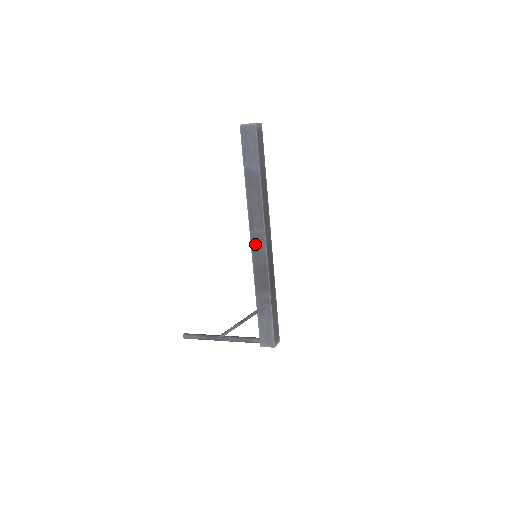
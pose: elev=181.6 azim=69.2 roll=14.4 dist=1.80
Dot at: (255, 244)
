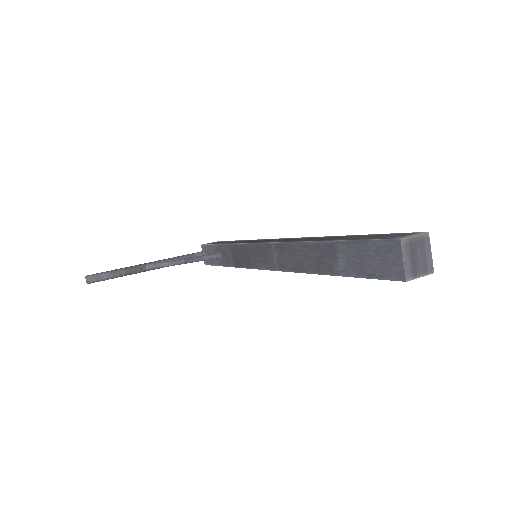
Dot at: occluded
